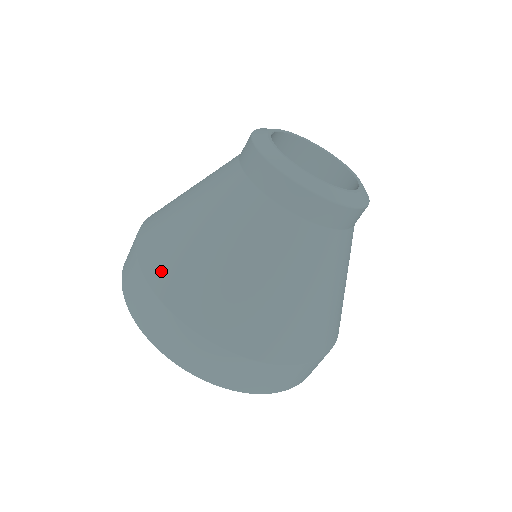
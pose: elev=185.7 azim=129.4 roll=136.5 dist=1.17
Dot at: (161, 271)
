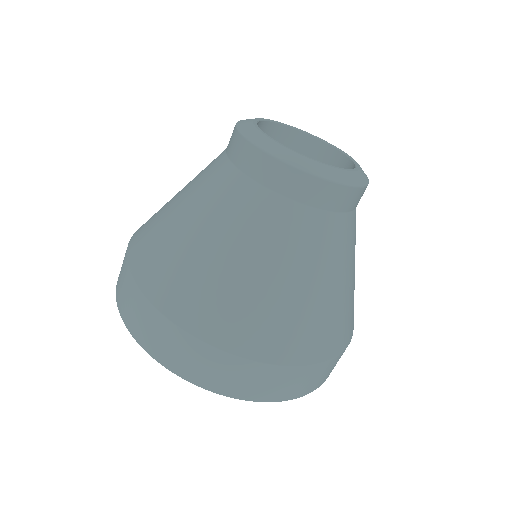
Dot at: (139, 237)
